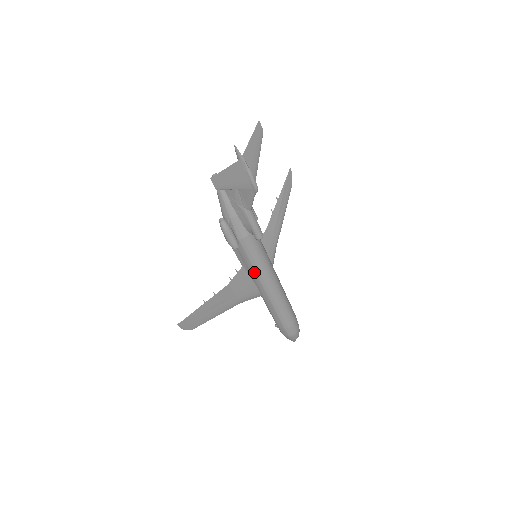
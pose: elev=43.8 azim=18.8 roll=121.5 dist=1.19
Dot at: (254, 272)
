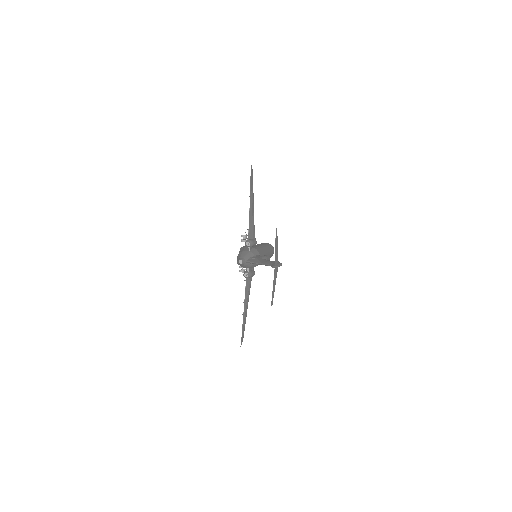
Dot at: occluded
